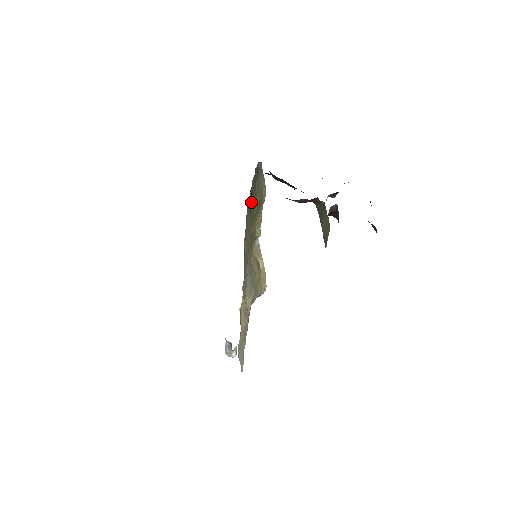
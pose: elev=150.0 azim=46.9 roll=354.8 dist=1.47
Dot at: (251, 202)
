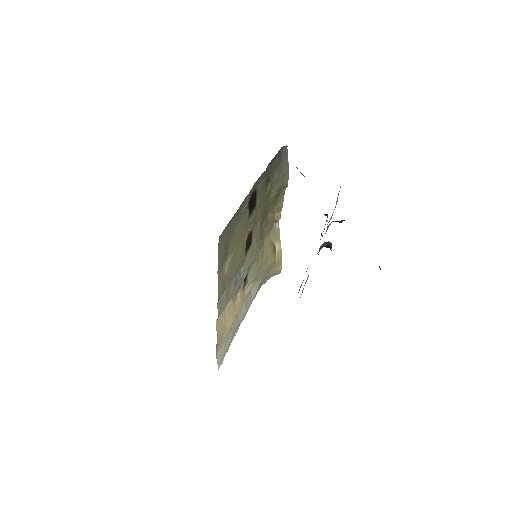
Dot at: (255, 202)
